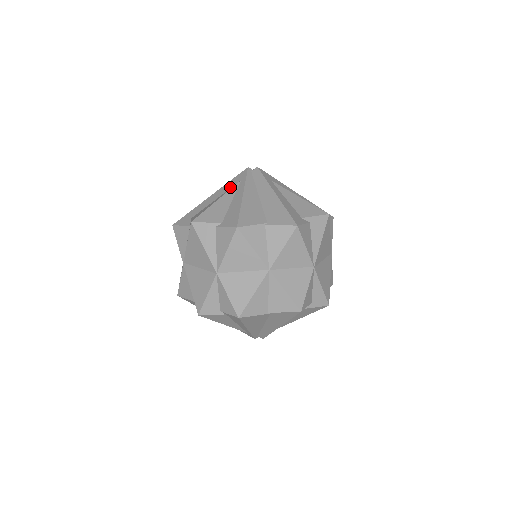
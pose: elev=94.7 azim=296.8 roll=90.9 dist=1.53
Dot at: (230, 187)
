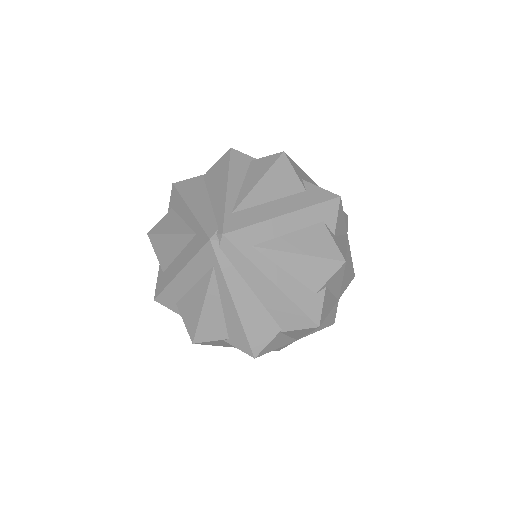
Dot at: (203, 273)
